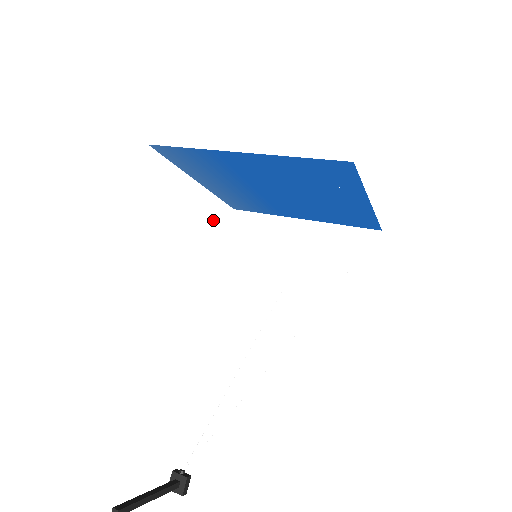
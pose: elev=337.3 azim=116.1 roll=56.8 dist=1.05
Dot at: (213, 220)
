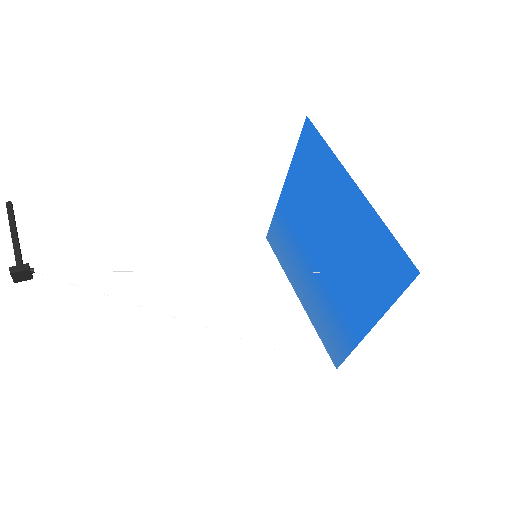
Dot at: (289, 324)
